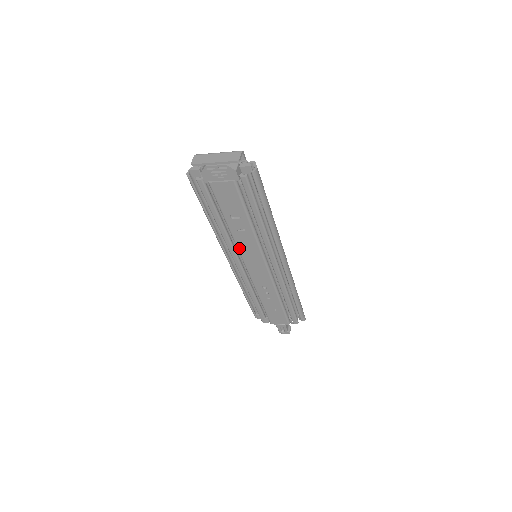
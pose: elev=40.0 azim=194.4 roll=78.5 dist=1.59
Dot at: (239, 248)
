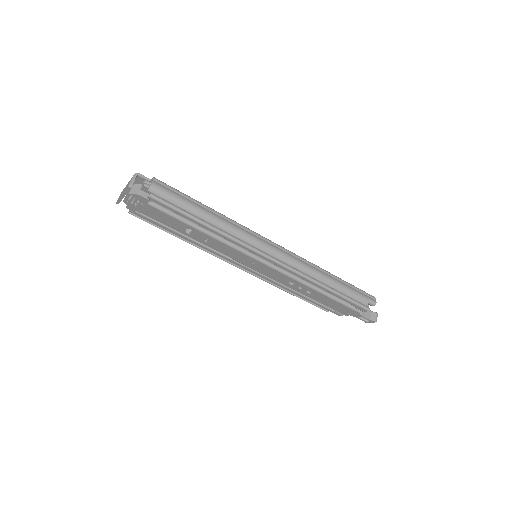
Dot at: occluded
